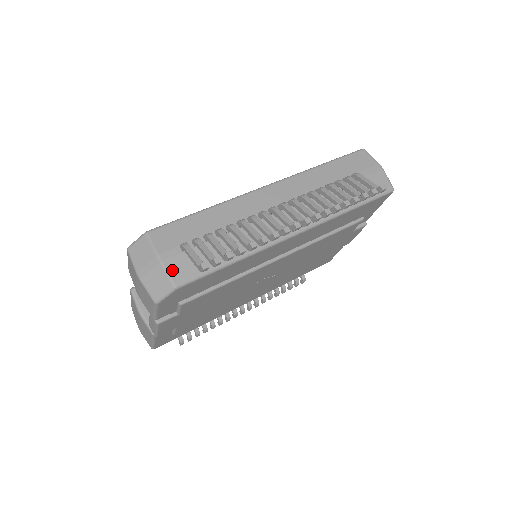
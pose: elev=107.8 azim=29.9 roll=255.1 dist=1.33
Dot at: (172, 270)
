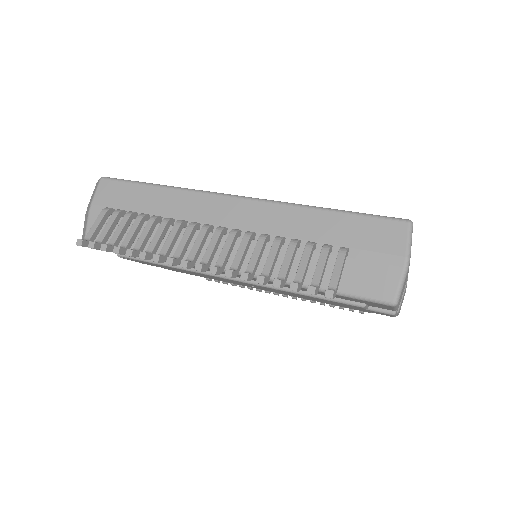
Dot at: (91, 225)
